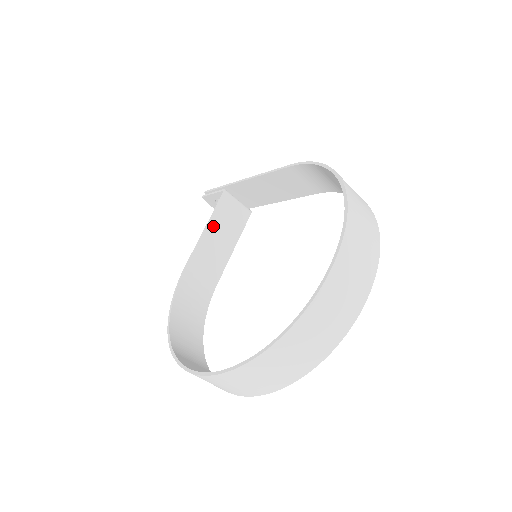
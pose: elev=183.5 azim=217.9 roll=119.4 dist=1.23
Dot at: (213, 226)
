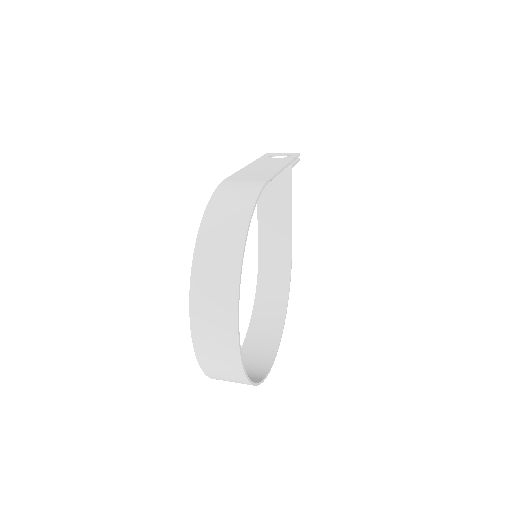
Dot at: (262, 204)
